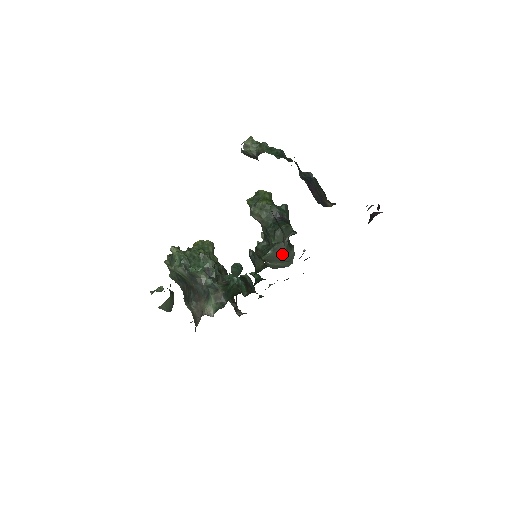
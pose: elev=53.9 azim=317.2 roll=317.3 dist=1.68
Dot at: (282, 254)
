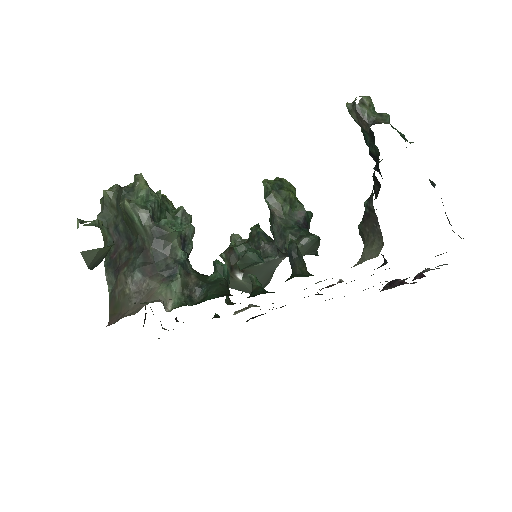
Dot at: (266, 273)
